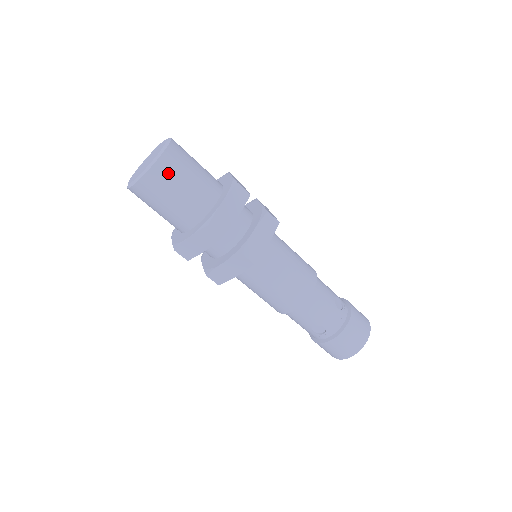
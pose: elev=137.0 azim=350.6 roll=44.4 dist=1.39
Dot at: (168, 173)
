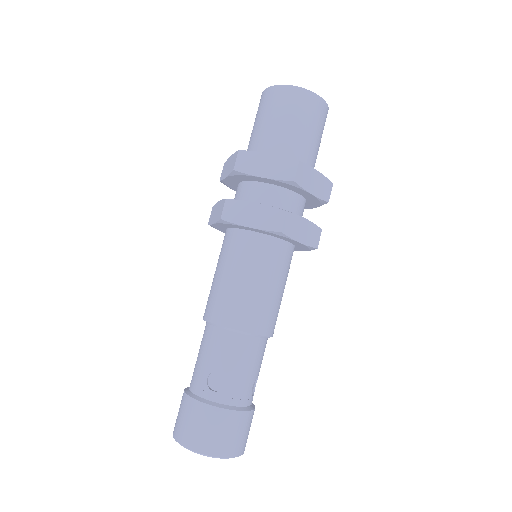
Dot at: (313, 110)
